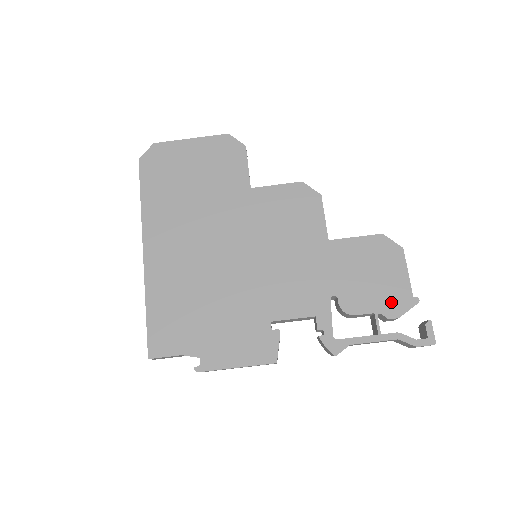
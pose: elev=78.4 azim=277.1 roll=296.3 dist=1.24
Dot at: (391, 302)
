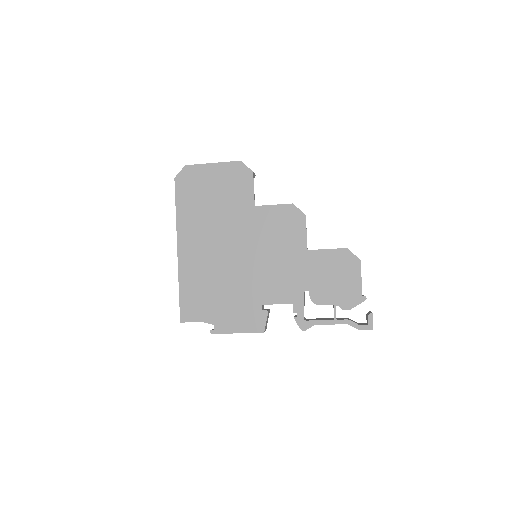
Dot at: (346, 298)
